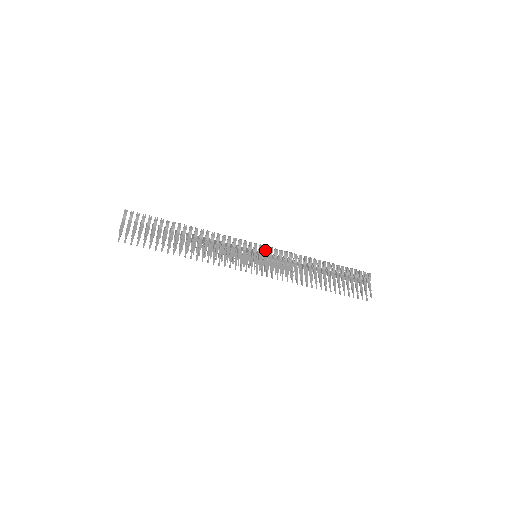
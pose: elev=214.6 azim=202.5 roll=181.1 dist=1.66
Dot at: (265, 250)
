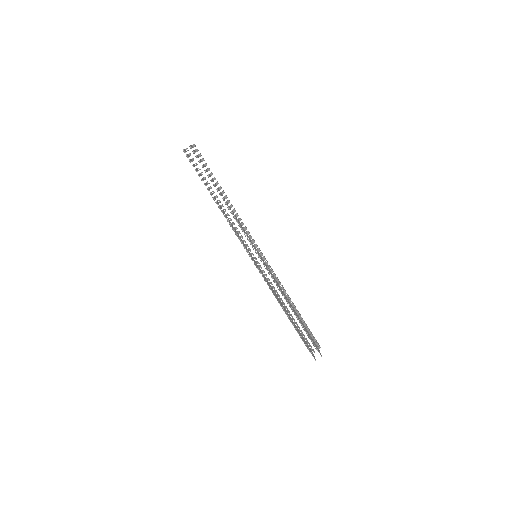
Dot at: (264, 257)
